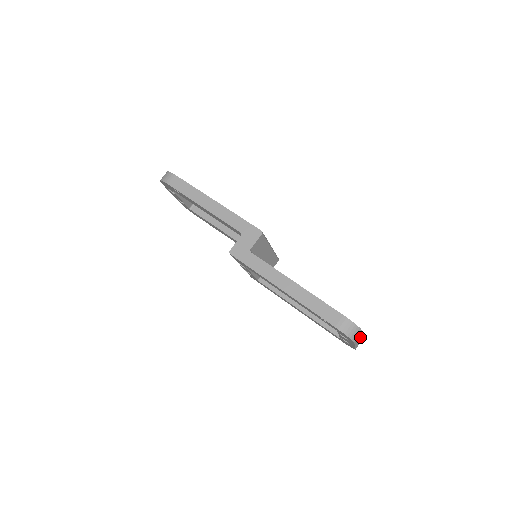
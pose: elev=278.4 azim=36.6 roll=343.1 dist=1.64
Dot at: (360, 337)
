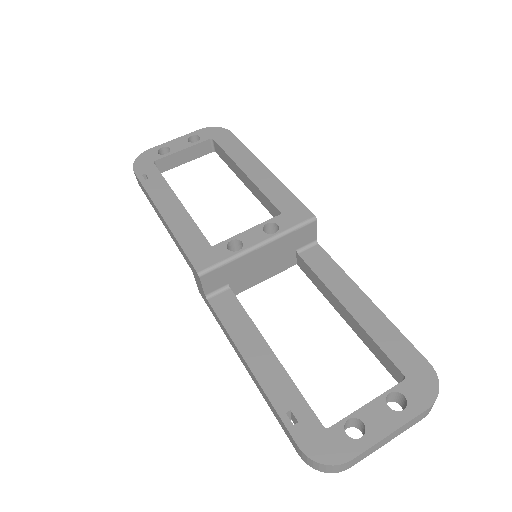
Dot at: (379, 442)
